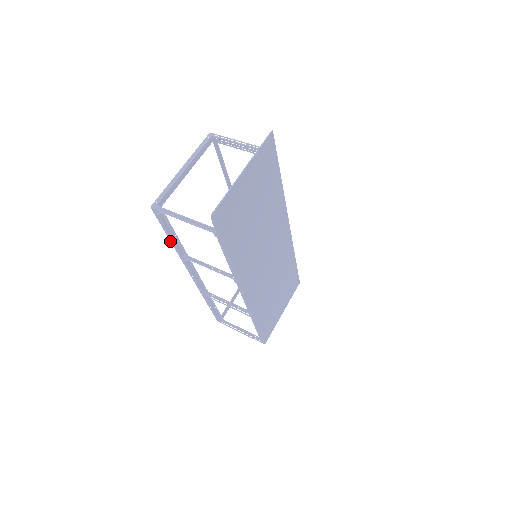
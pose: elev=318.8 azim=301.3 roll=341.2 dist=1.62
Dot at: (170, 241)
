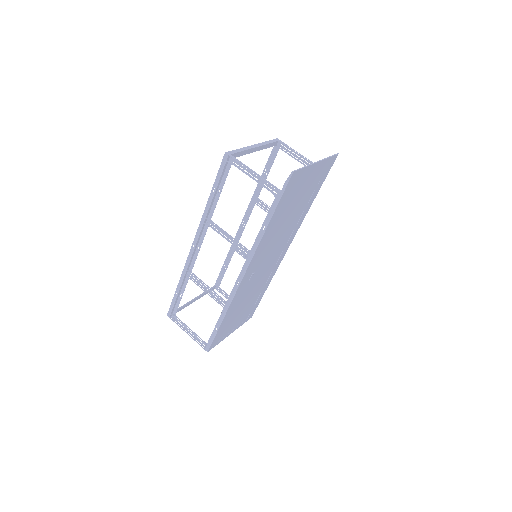
Dot at: (209, 197)
